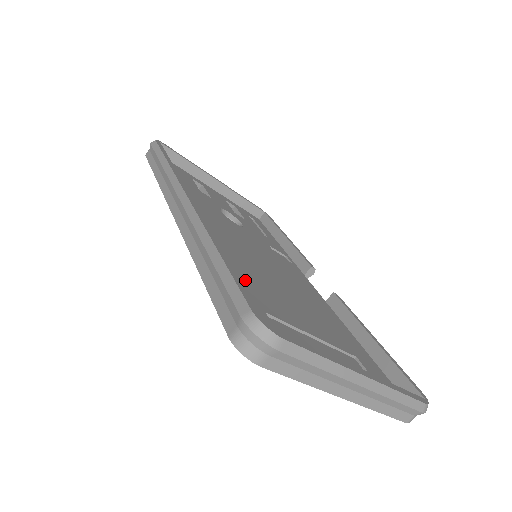
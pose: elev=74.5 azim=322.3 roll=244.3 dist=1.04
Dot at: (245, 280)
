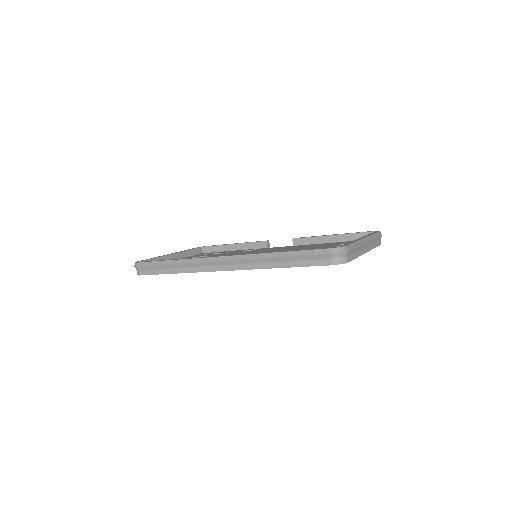
Dot at: occluded
